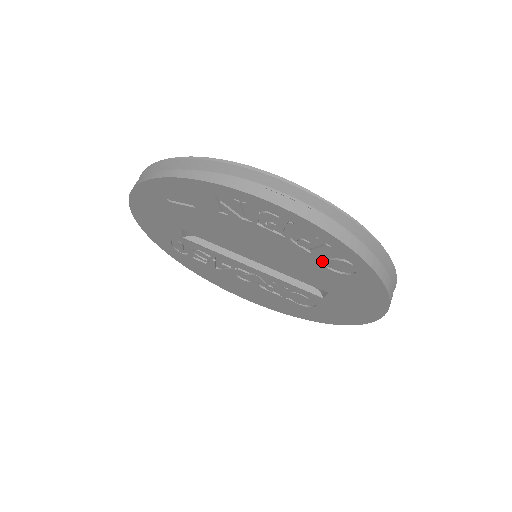
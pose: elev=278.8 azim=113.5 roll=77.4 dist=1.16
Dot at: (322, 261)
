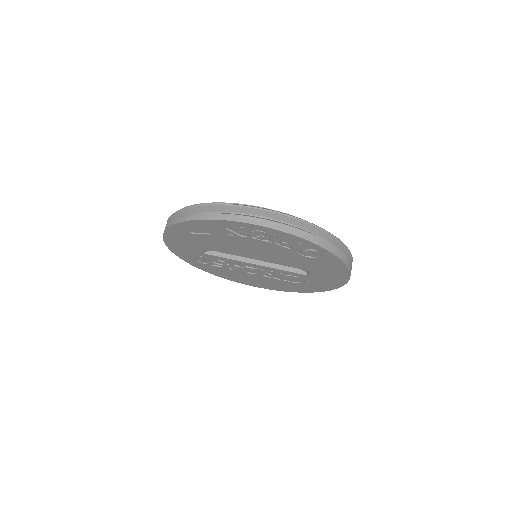
Dot at: (299, 252)
